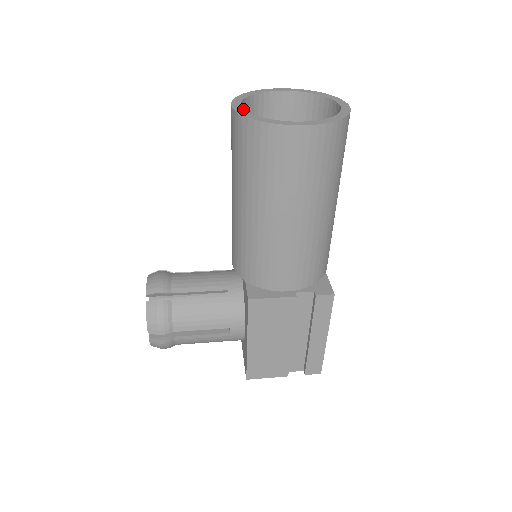
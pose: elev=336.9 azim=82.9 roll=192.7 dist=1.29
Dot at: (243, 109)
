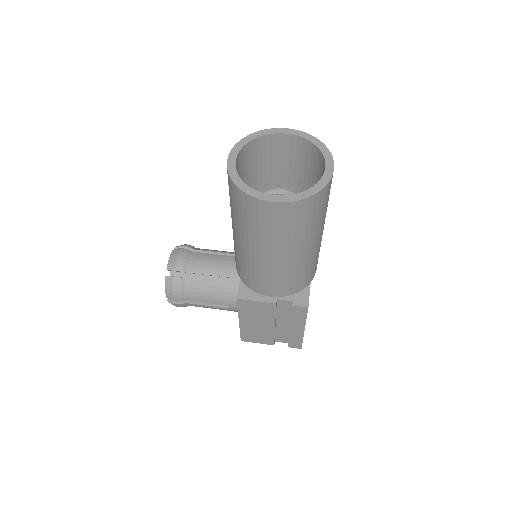
Dot at: (235, 166)
